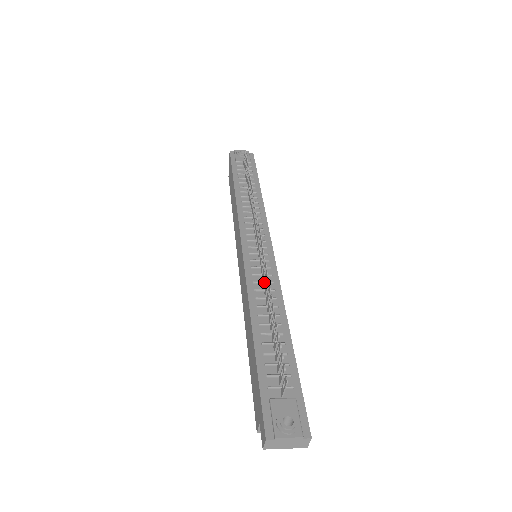
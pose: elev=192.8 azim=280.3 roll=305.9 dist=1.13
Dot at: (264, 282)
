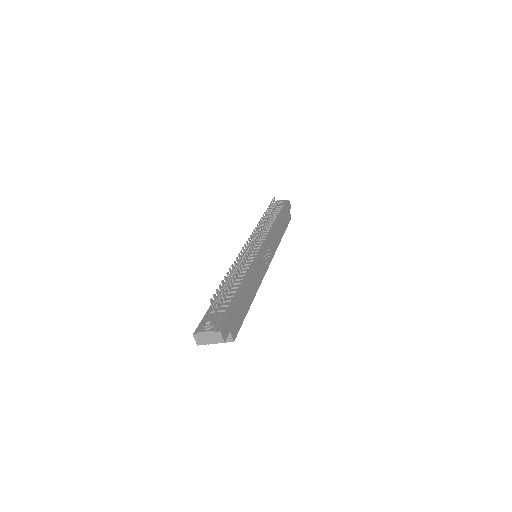
Dot at: (241, 263)
